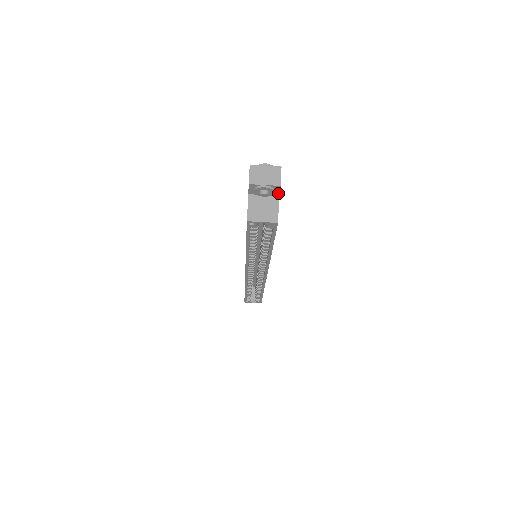
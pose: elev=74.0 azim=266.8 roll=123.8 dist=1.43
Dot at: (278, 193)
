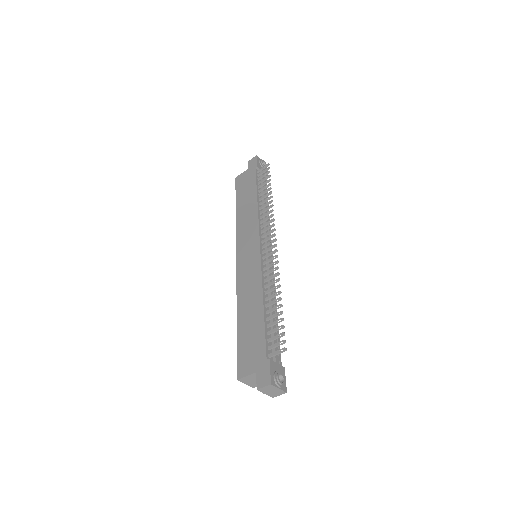
Dot at: occluded
